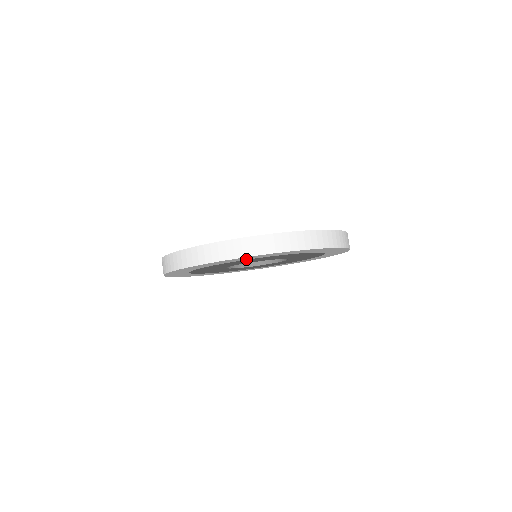
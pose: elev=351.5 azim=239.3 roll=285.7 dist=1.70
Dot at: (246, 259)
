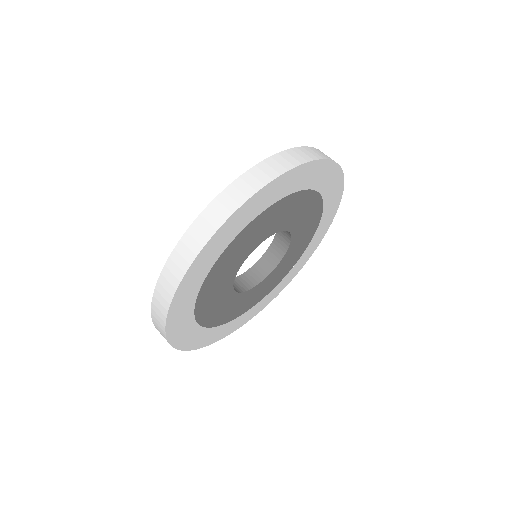
Dot at: (257, 213)
